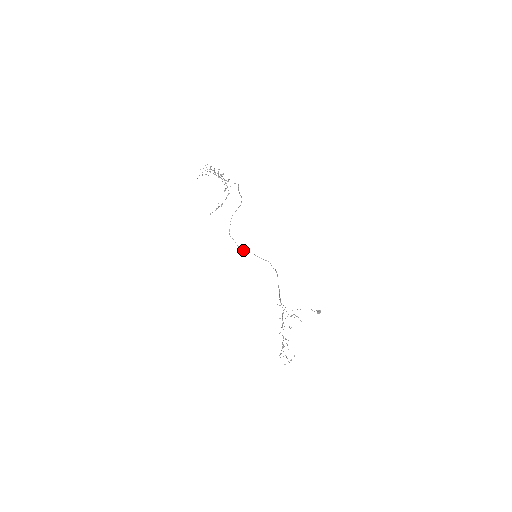
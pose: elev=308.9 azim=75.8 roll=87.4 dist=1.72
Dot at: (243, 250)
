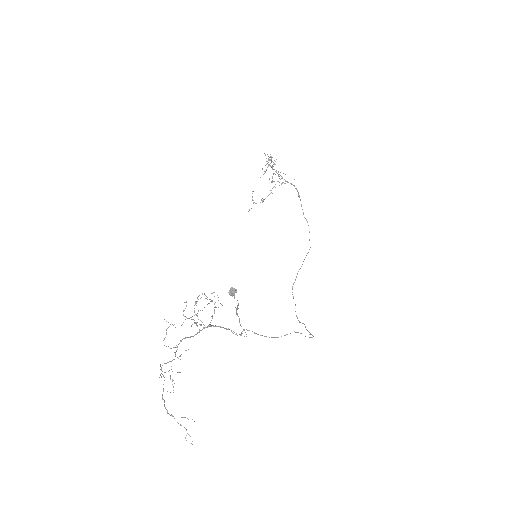
Dot at: occluded
